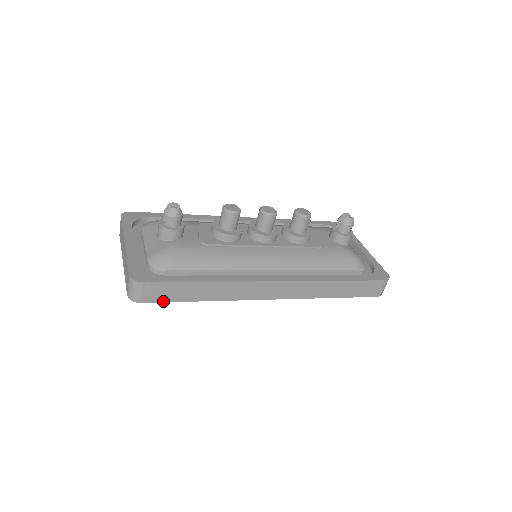
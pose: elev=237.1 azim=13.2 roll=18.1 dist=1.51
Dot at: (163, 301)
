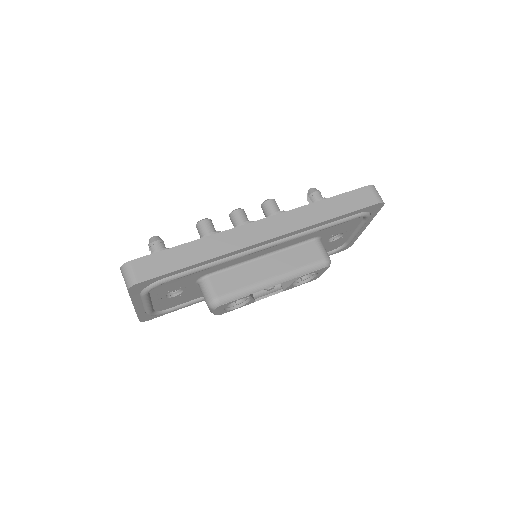
Dot at: (159, 275)
